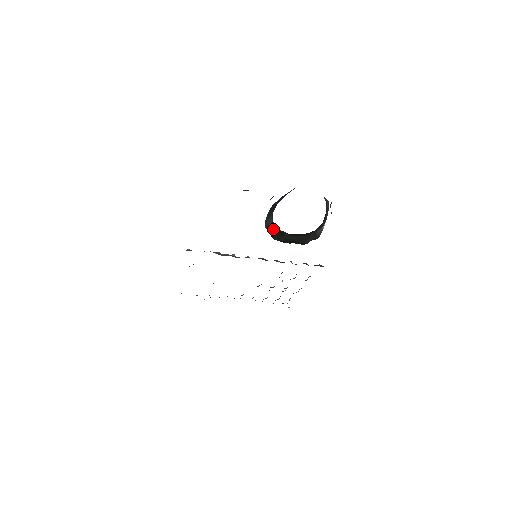
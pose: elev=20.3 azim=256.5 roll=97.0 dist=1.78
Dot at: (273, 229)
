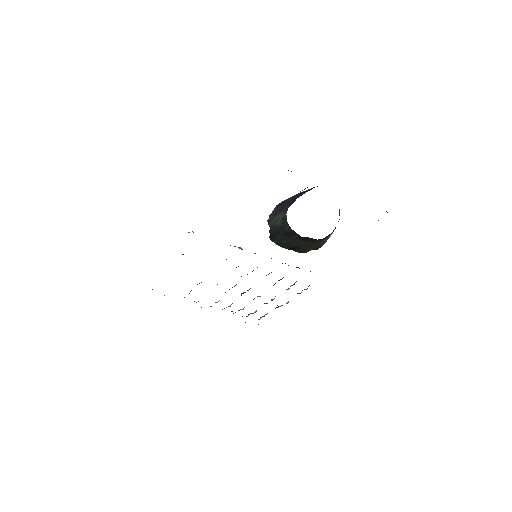
Dot at: (280, 228)
